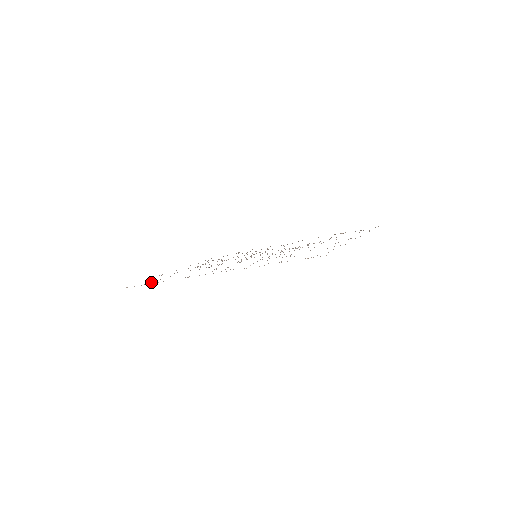
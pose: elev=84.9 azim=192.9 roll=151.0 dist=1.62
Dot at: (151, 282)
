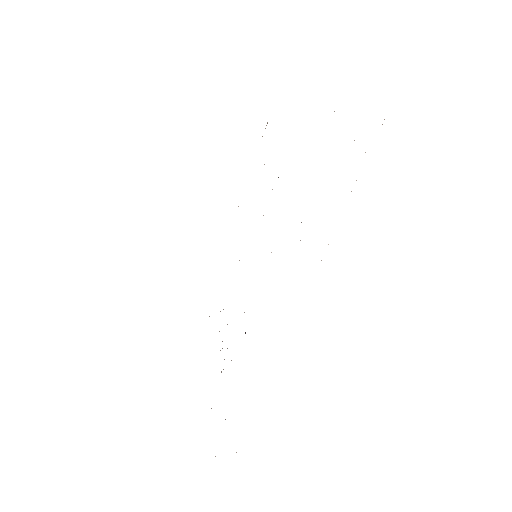
Dot at: occluded
